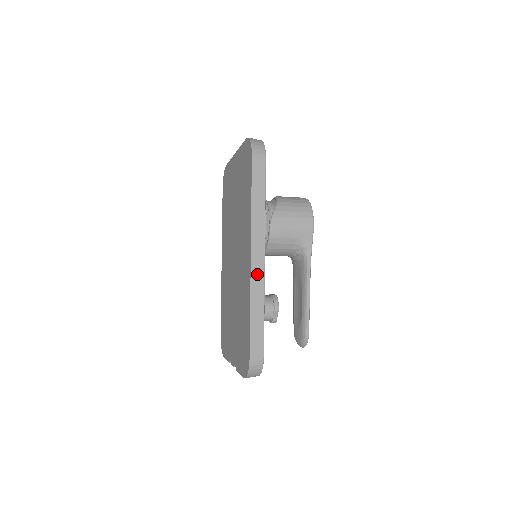
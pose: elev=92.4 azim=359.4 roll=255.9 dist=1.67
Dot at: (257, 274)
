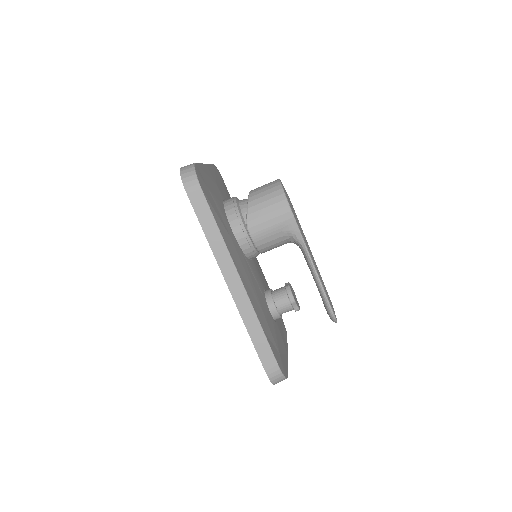
Dot at: (240, 299)
